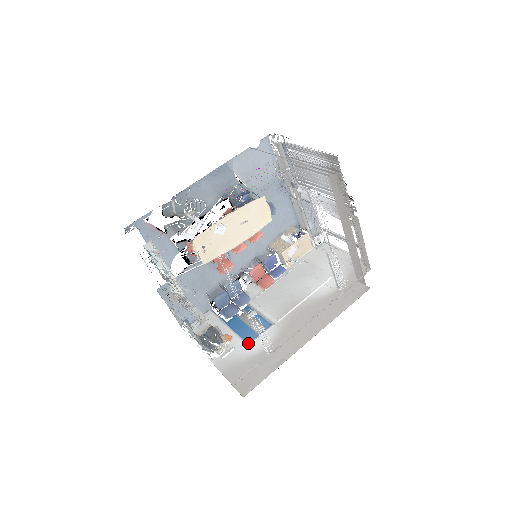
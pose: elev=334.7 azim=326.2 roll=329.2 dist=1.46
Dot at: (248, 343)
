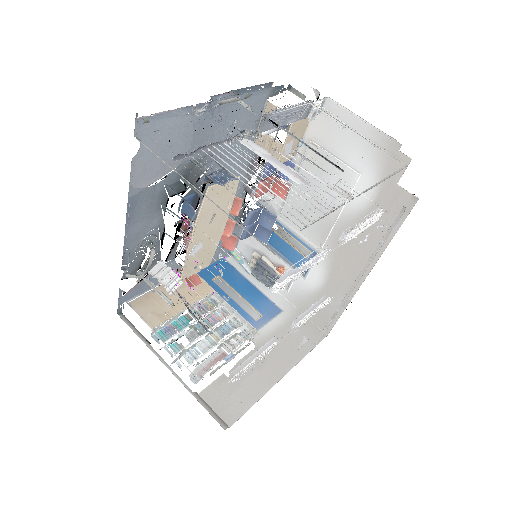
Dot at: occluded
